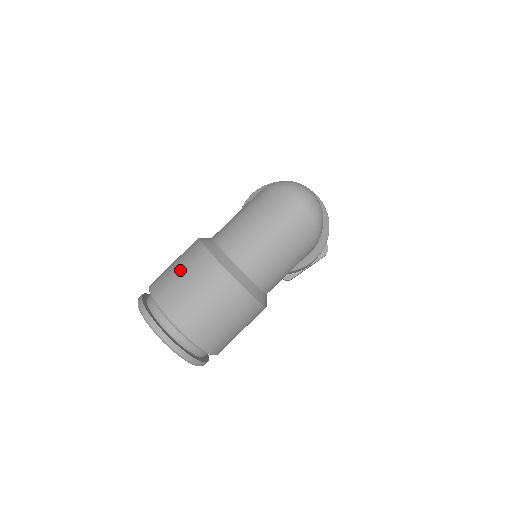
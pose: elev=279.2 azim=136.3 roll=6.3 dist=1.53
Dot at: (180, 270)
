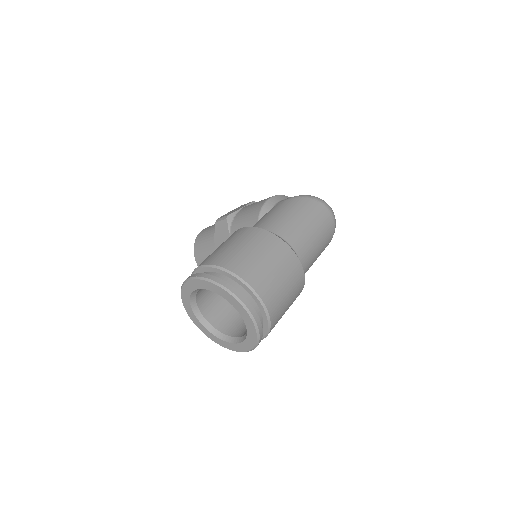
Dot at: (258, 252)
